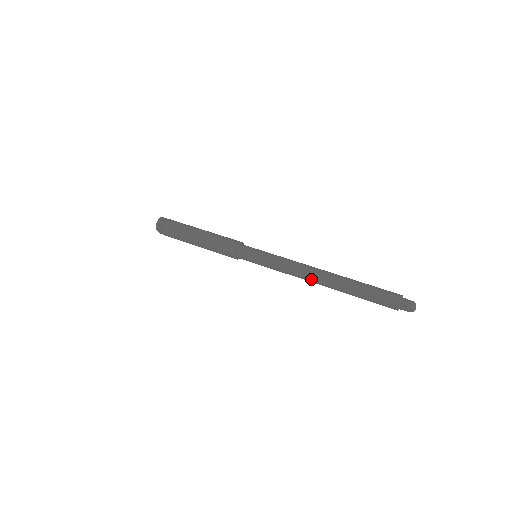
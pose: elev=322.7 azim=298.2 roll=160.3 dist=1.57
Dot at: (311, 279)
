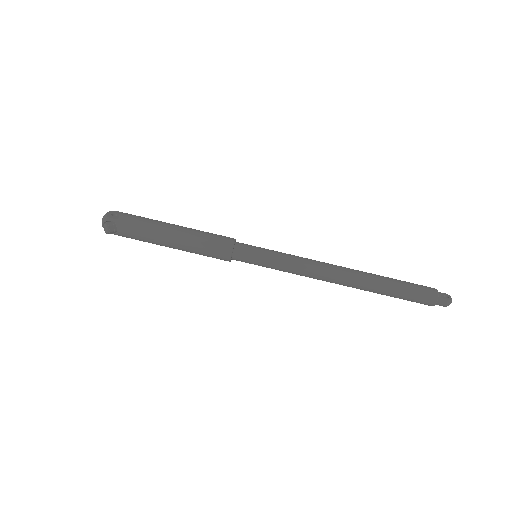
Dot at: (331, 282)
